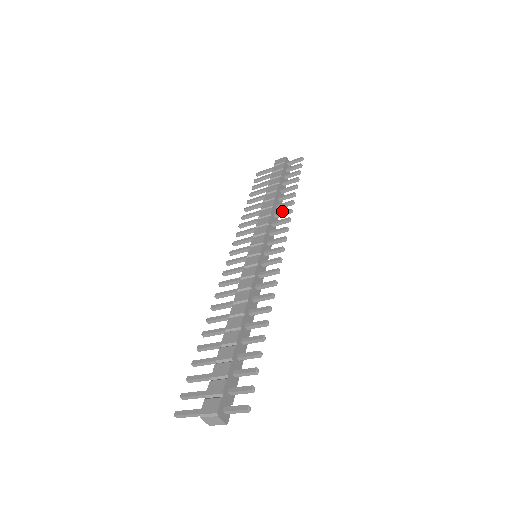
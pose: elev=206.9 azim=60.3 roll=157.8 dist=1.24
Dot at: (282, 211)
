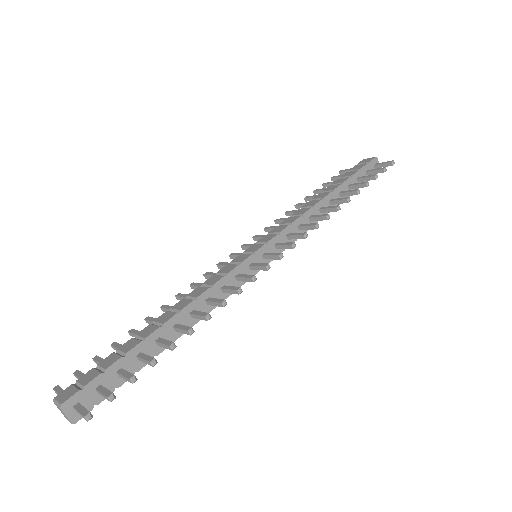
Dot at: occluded
